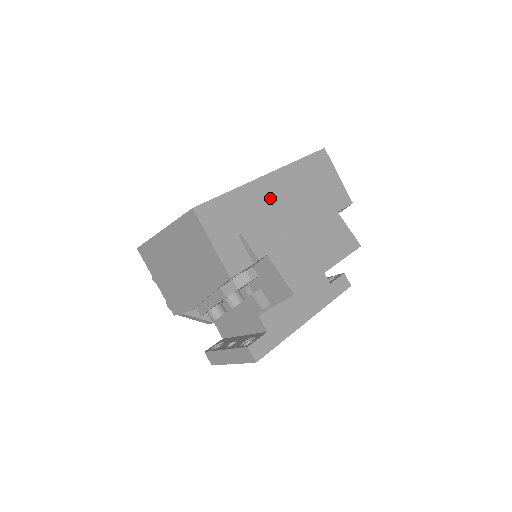
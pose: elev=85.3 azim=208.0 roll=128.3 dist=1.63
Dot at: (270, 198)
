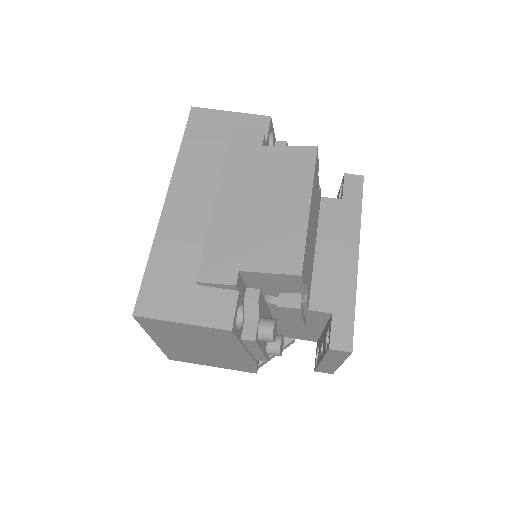
Dot at: (191, 215)
